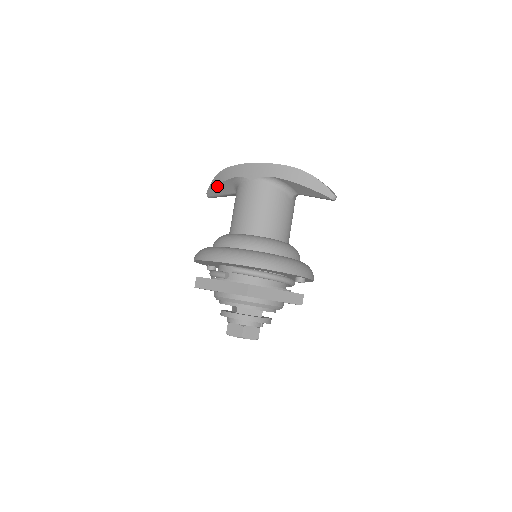
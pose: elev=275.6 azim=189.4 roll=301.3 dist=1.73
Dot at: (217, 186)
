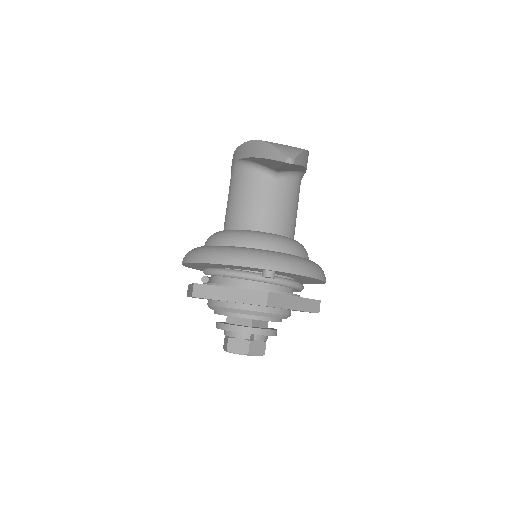
Dot at: occluded
